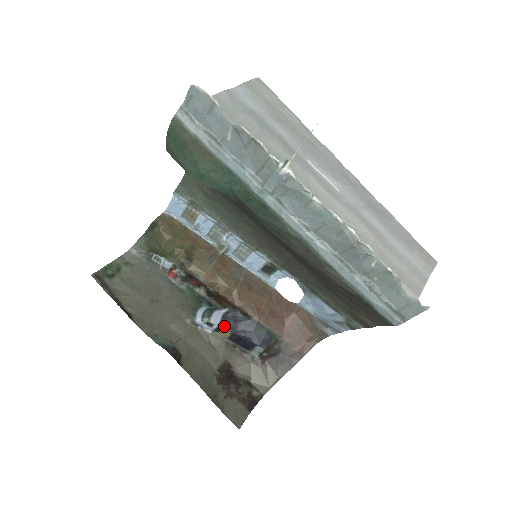
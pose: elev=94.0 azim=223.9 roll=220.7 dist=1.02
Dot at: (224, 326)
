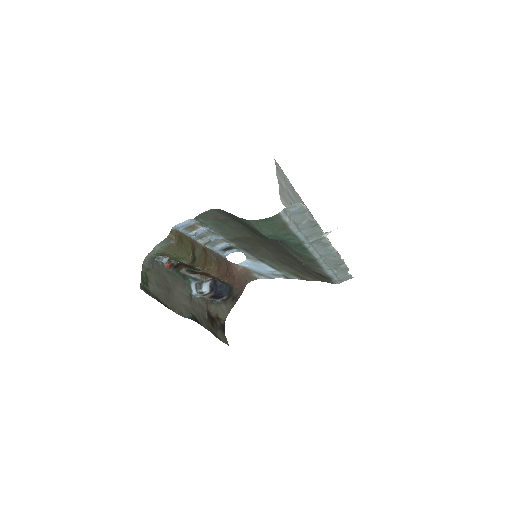
Dot at: (211, 292)
